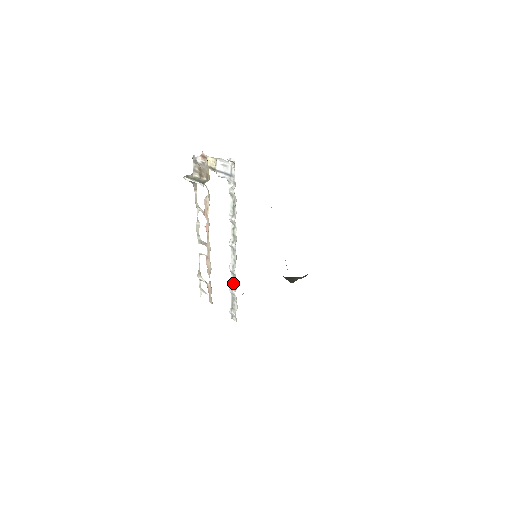
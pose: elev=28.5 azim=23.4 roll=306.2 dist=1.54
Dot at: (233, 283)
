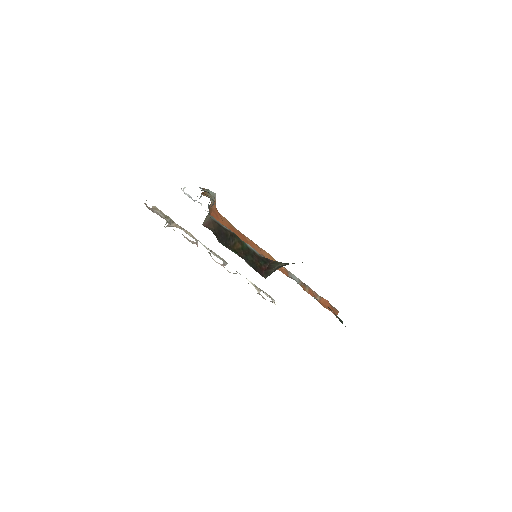
Dot at: occluded
